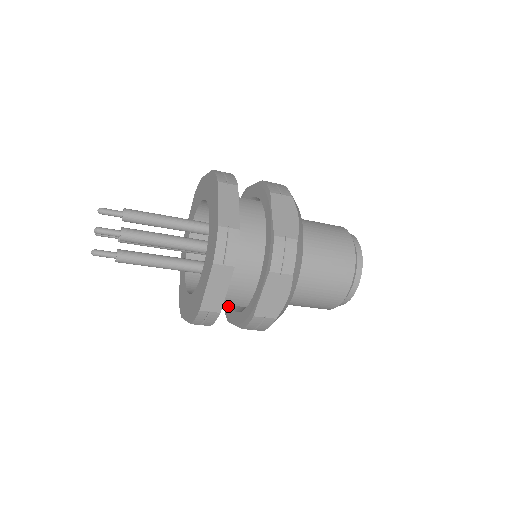
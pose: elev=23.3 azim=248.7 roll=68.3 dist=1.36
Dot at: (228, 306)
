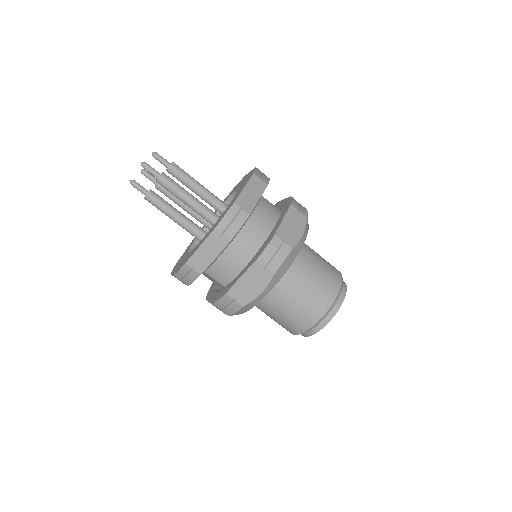
Dot at: (213, 287)
